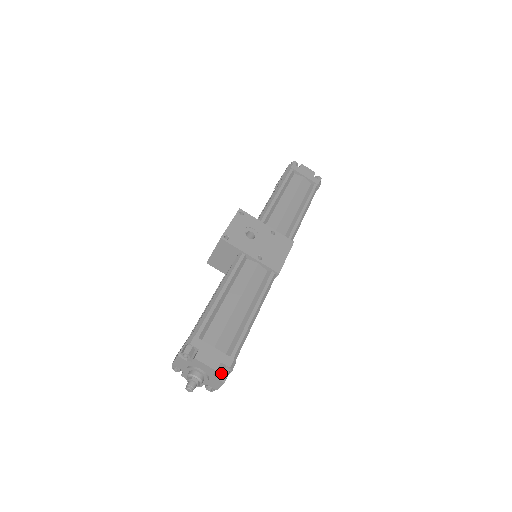
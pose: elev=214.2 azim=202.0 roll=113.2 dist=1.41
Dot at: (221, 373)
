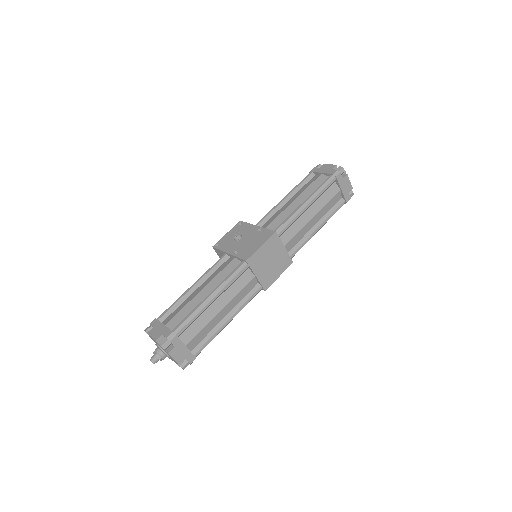
Dot at: (160, 343)
